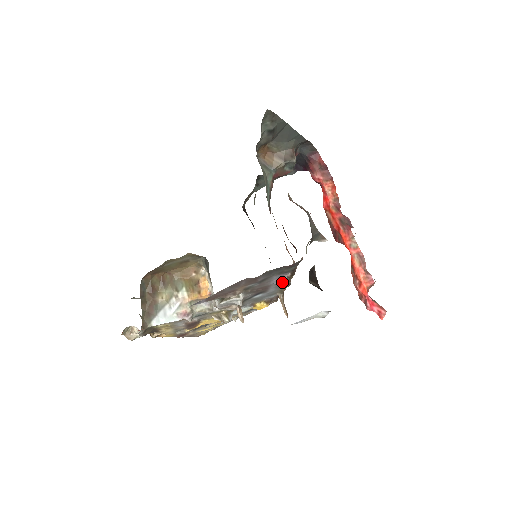
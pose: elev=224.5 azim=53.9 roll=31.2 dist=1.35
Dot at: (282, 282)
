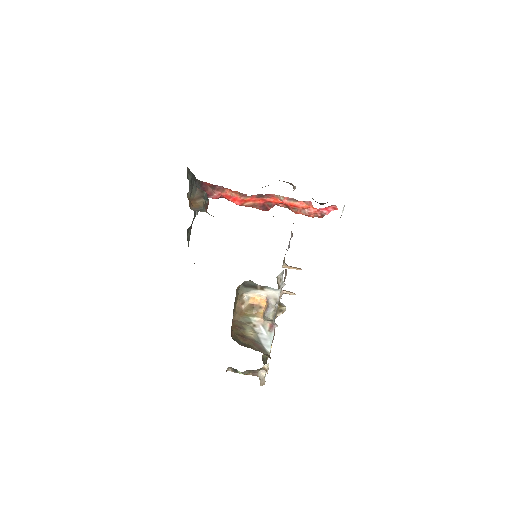
Dot at: (289, 245)
